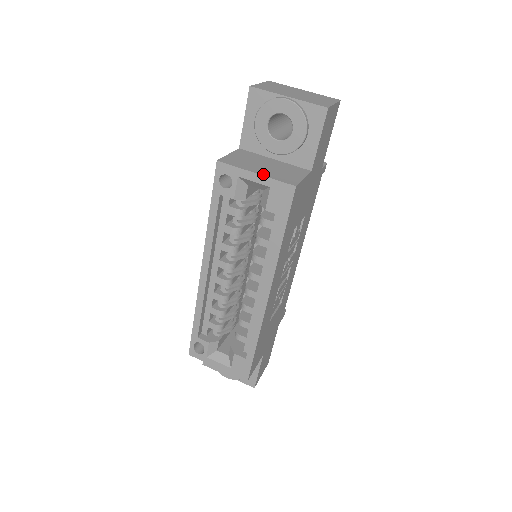
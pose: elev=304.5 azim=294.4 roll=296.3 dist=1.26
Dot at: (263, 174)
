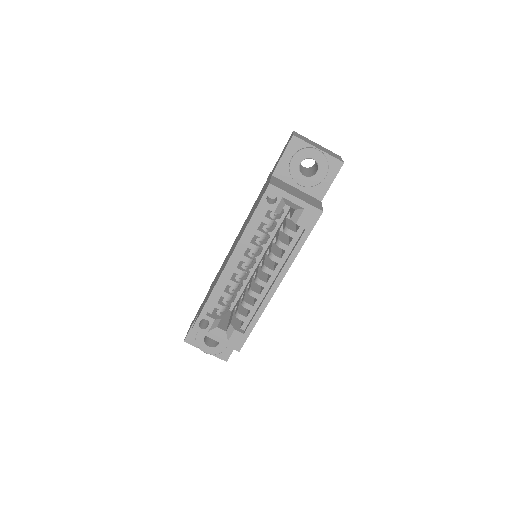
Dot at: (301, 199)
